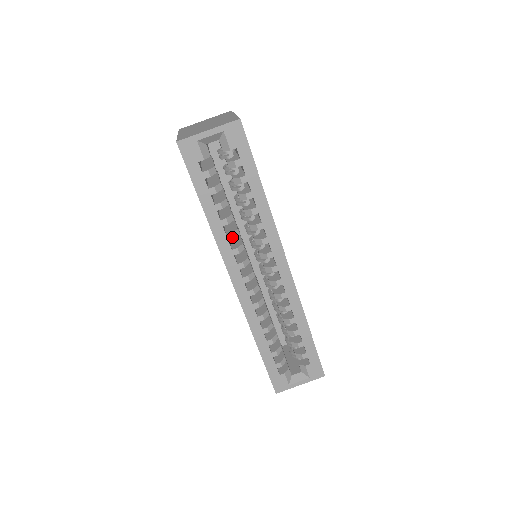
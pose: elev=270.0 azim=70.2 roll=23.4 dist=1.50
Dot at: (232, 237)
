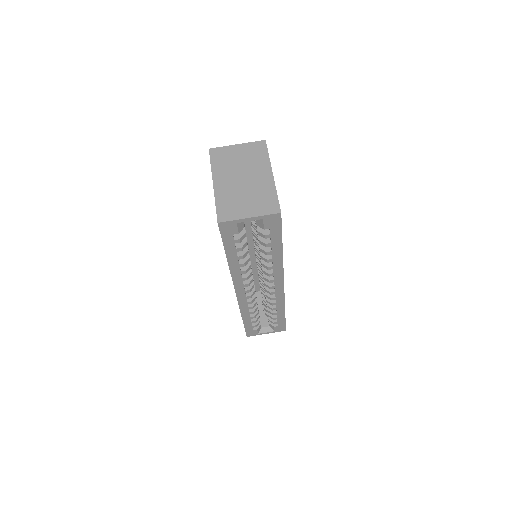
Dot at: (245, 272)
